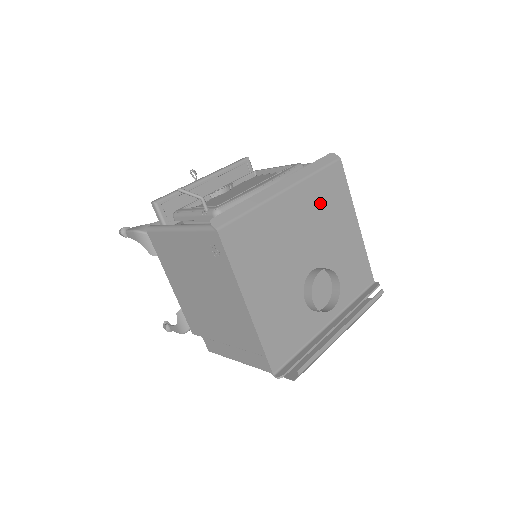
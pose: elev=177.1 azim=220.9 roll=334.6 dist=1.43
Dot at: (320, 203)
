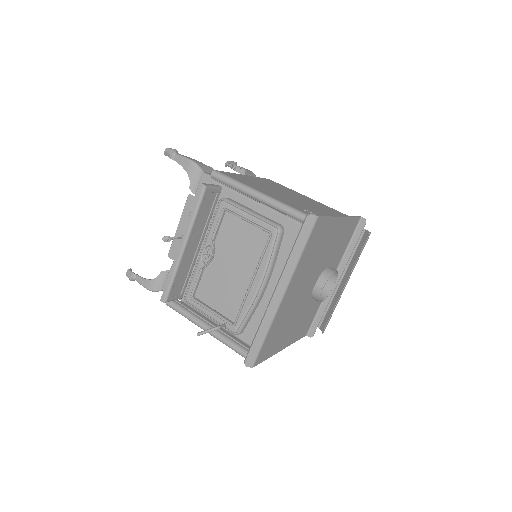
Dot at: (310, 260)
